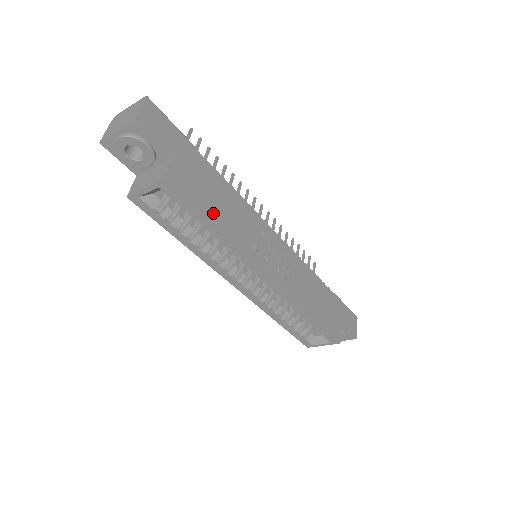
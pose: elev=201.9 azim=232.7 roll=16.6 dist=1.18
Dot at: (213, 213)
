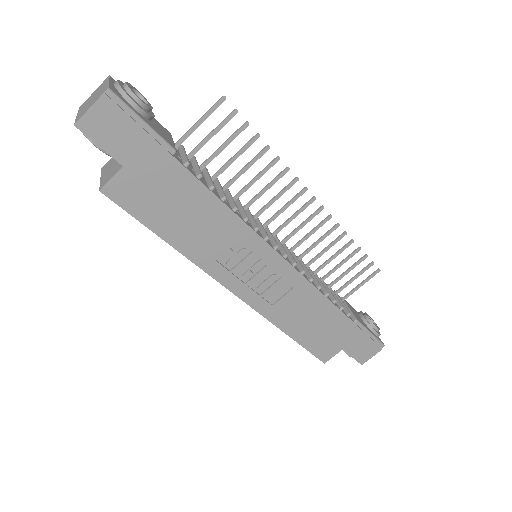
Dot at: (170, 227)
